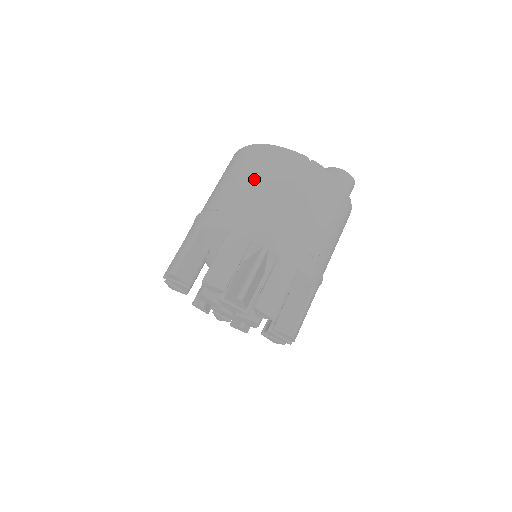
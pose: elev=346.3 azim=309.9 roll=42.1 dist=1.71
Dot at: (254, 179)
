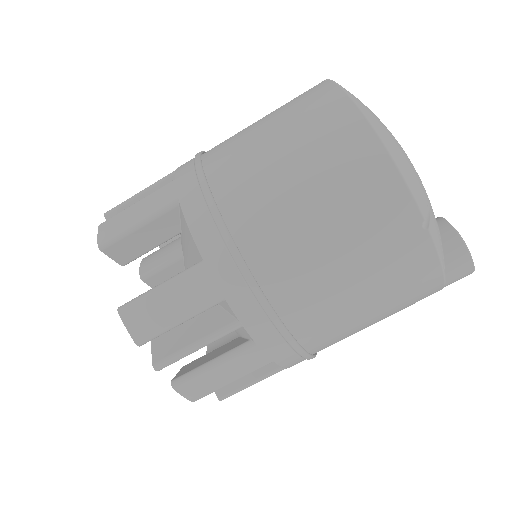
Dot at: (306, 195)
